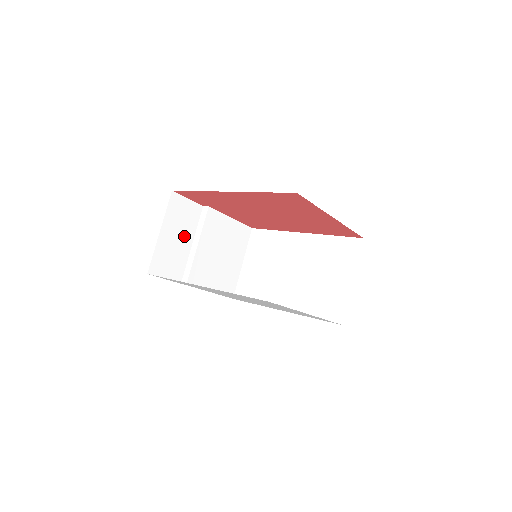
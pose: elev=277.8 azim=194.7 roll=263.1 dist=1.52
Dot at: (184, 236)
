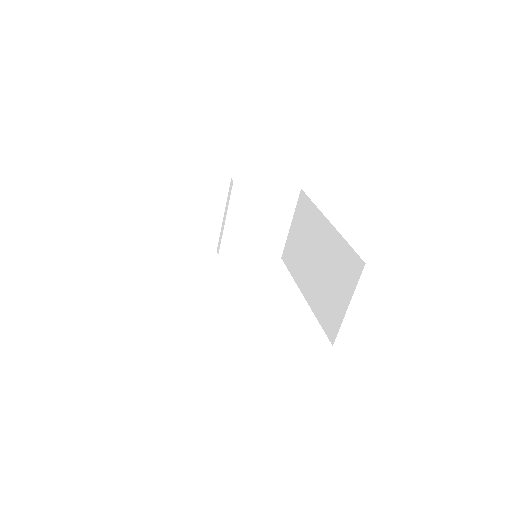
Dot at: (212, 210)
